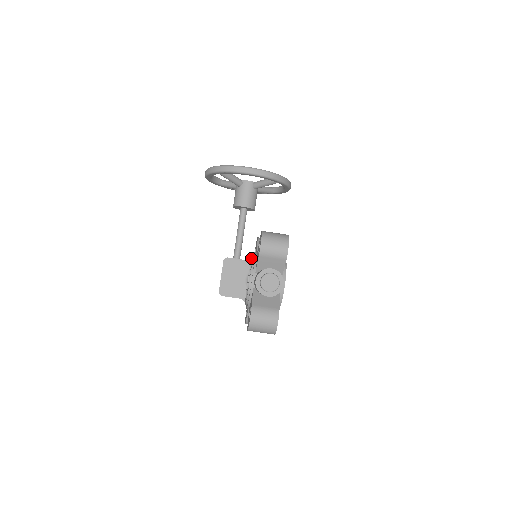
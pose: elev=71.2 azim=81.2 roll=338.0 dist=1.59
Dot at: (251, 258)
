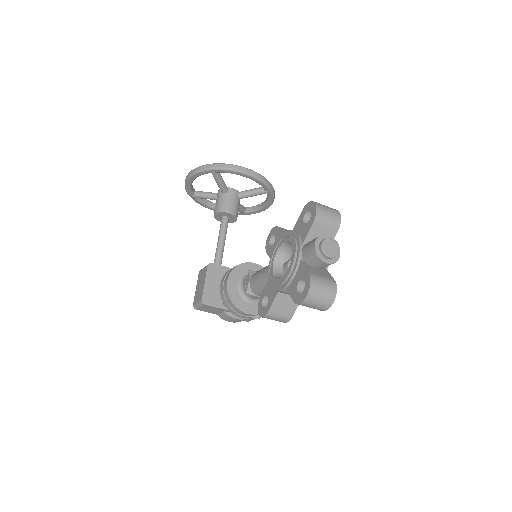
Dot at: (279, 240)
